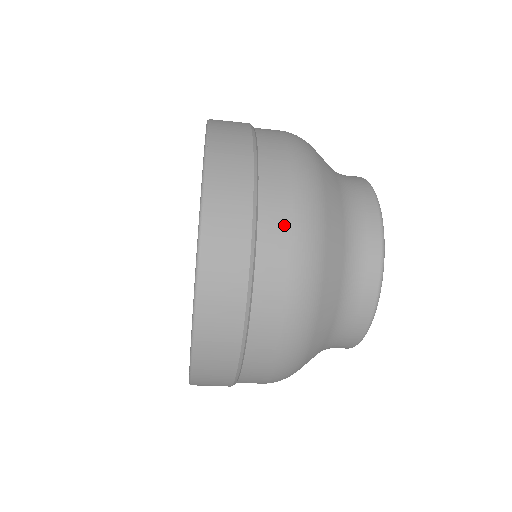
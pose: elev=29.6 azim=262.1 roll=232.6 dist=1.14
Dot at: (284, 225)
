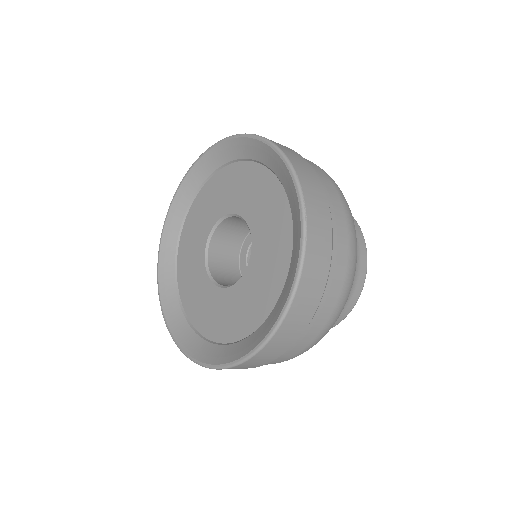
Dot at: (332, 307)
